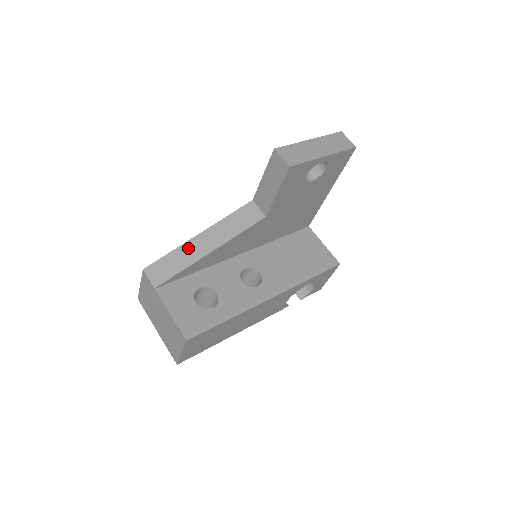
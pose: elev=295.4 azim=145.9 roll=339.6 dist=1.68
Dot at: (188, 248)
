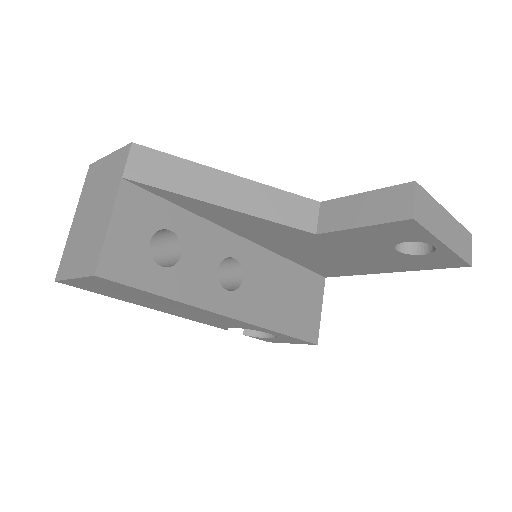
Dot at: (205, 176)
